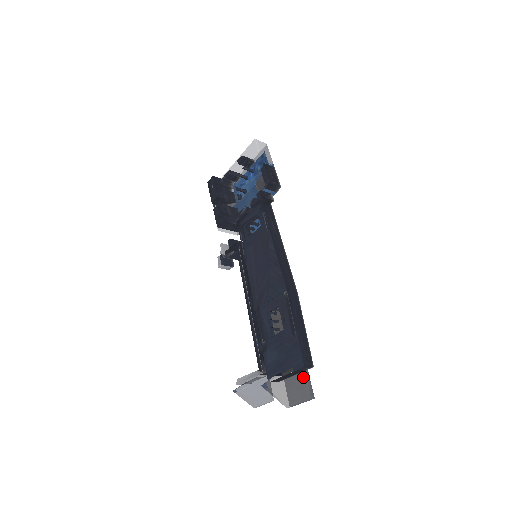
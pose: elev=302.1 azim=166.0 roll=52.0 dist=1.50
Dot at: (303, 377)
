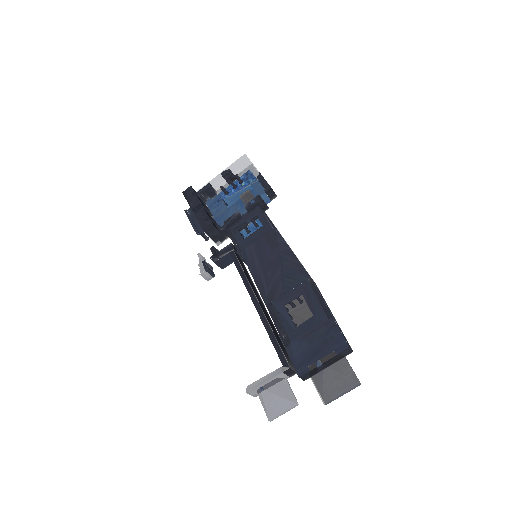
Dot at: (346, 361)
